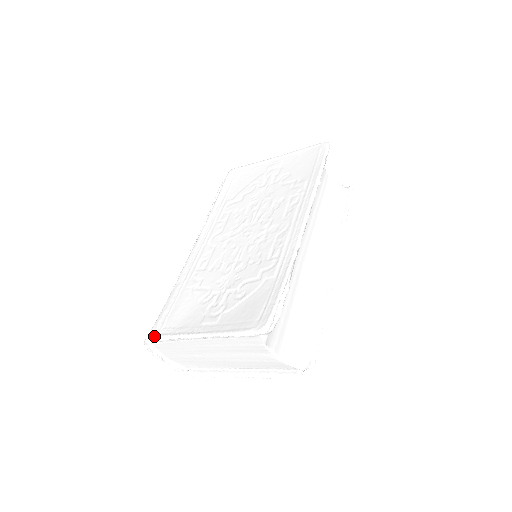
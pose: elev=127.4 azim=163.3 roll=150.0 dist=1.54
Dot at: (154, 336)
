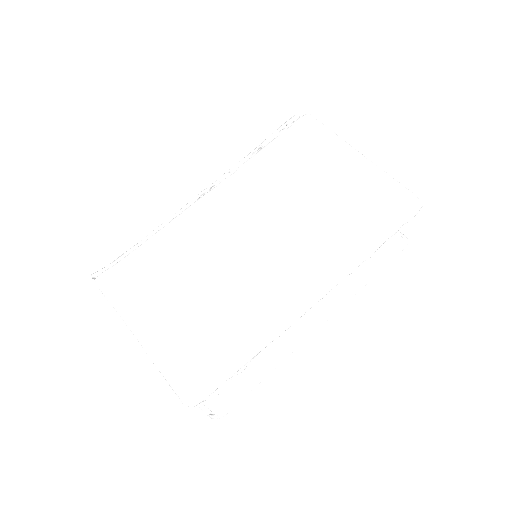
Dot at: (100, 286)
